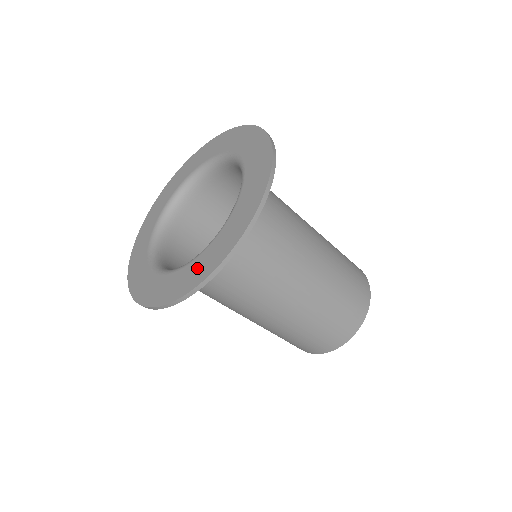
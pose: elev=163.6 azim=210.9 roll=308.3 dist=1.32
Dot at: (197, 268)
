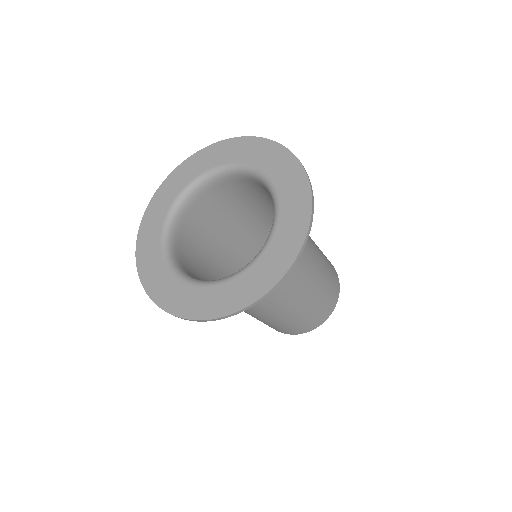
Dot at: (248, 284)
